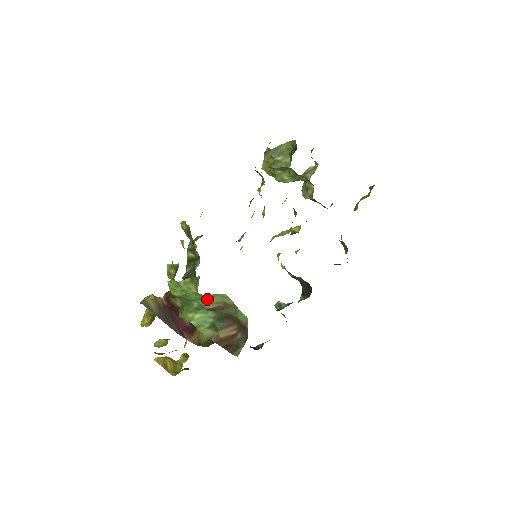
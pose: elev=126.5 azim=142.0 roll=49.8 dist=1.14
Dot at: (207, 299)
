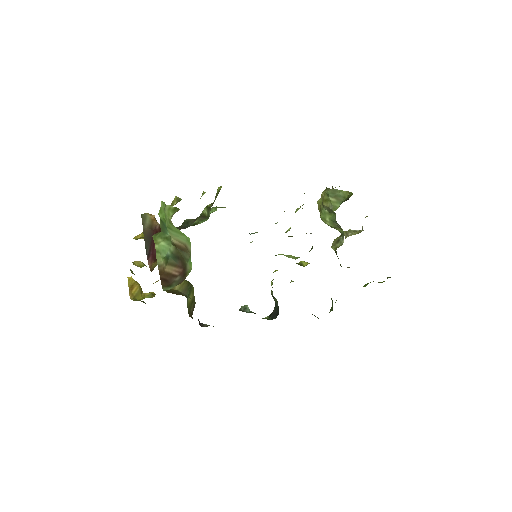
Dot at: (176, 233)
